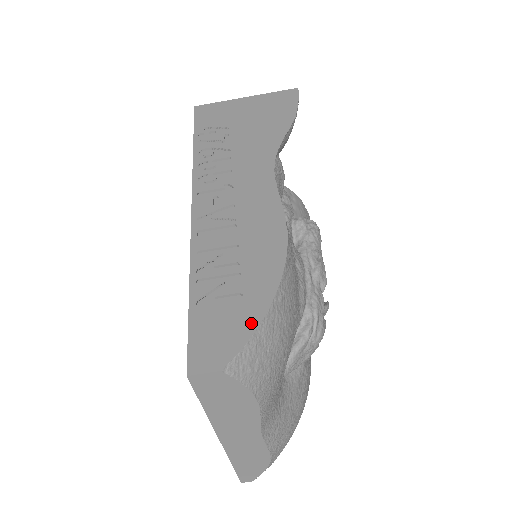
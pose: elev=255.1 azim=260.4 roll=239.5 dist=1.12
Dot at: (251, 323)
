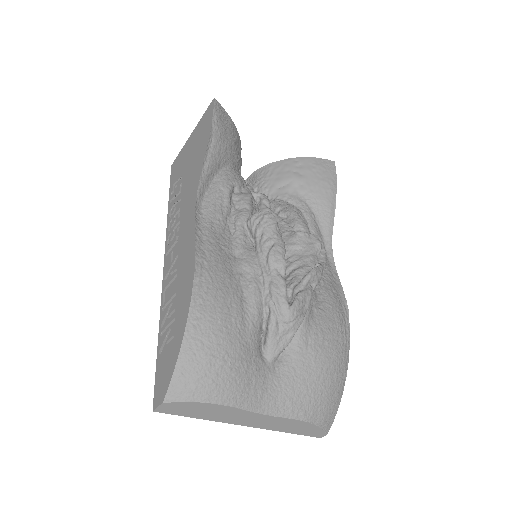
Dot at: (175, 359)
